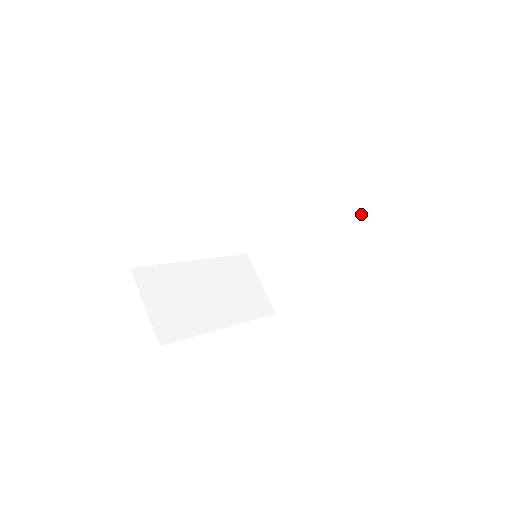
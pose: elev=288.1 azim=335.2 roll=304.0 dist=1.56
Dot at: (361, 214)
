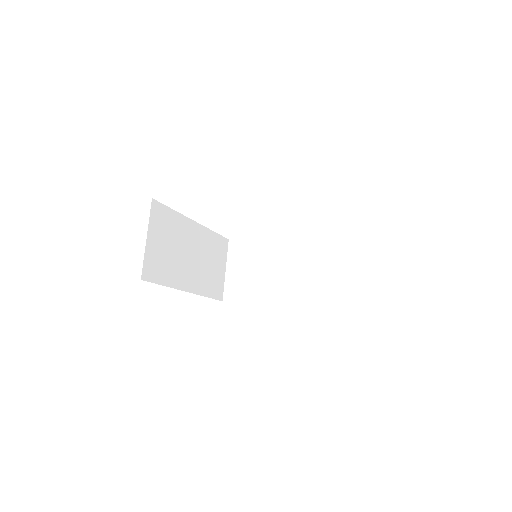
Dot at: (345, 274)
